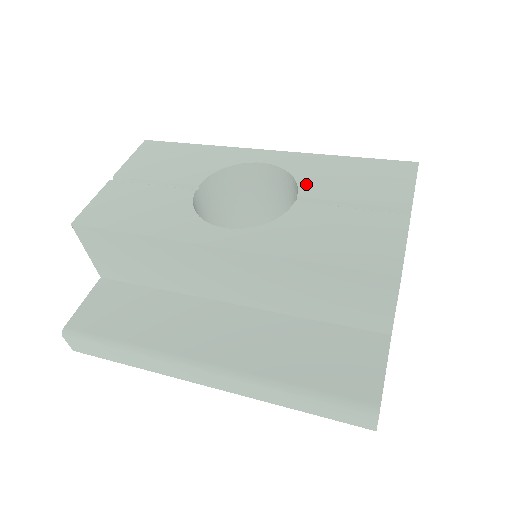
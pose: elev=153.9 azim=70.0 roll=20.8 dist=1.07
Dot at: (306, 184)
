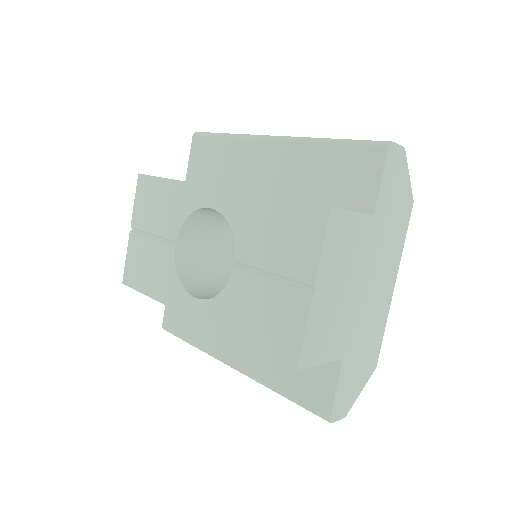
Dot at: (241, 243)
